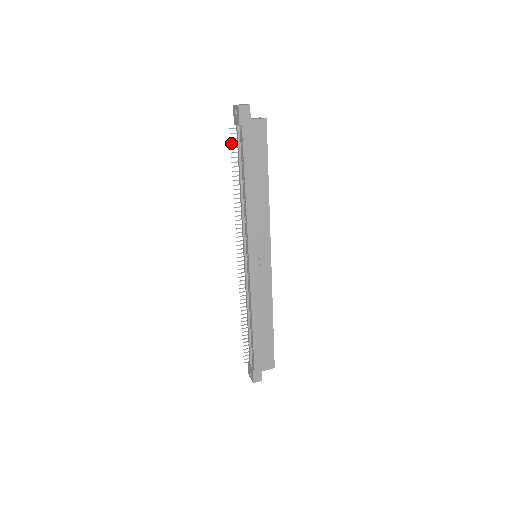
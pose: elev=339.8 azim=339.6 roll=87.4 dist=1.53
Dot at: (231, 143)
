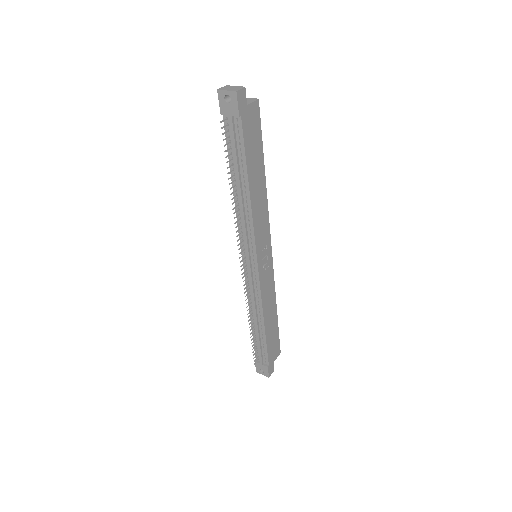
Dot at: (224, 139)
